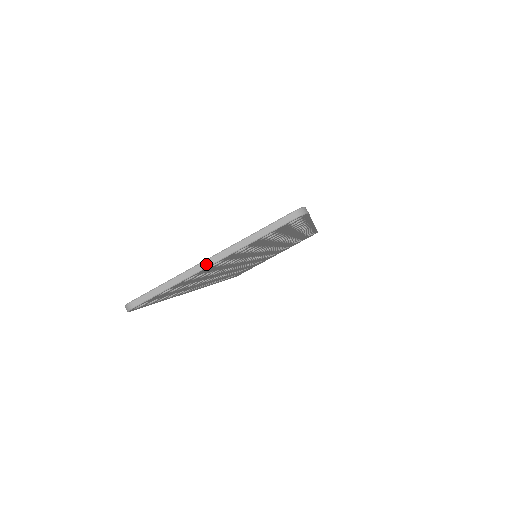
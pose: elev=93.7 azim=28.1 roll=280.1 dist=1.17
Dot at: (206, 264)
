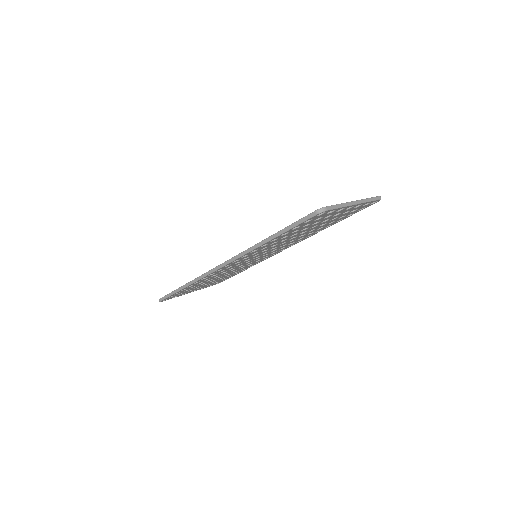
Dot at: (354, 203)
